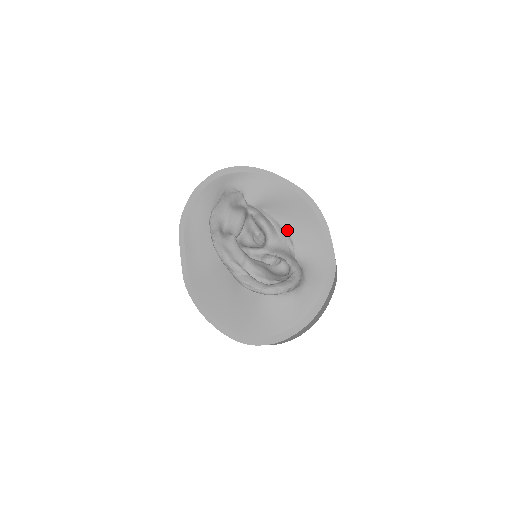
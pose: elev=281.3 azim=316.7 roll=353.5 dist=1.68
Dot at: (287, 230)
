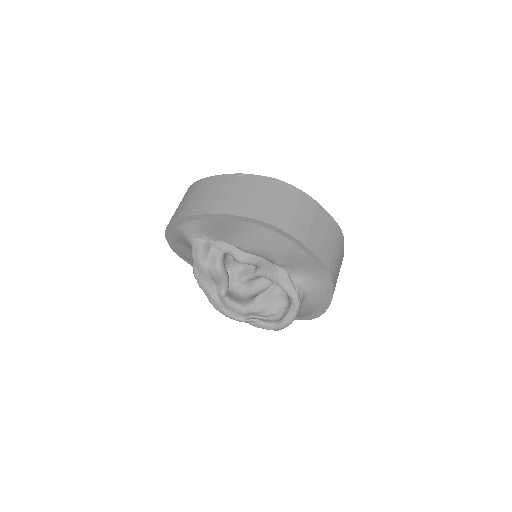
Dot at: (267, 258)
